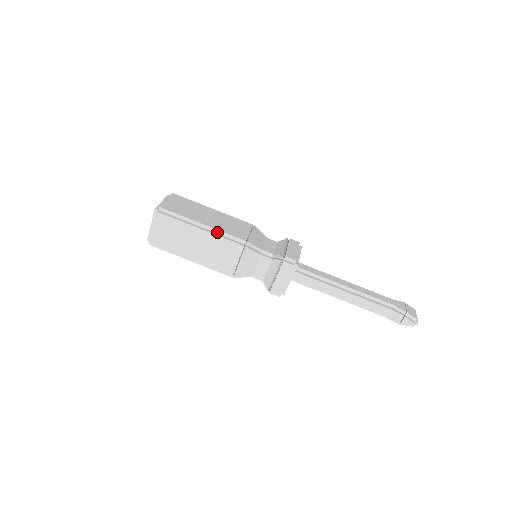
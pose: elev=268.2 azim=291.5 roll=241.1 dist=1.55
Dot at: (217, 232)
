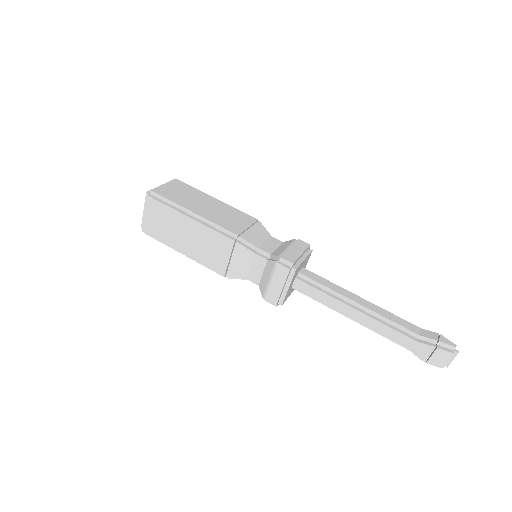
Dot at: occluded
